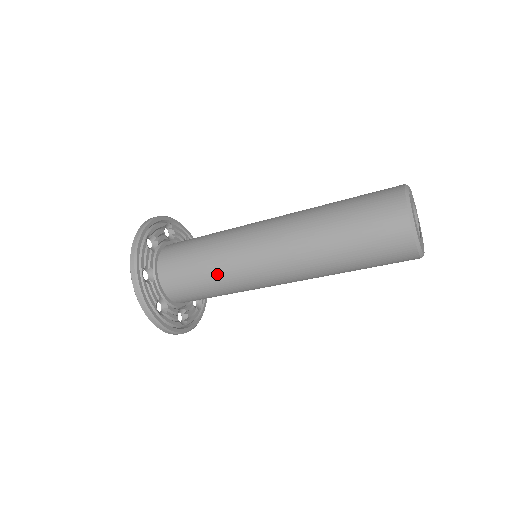
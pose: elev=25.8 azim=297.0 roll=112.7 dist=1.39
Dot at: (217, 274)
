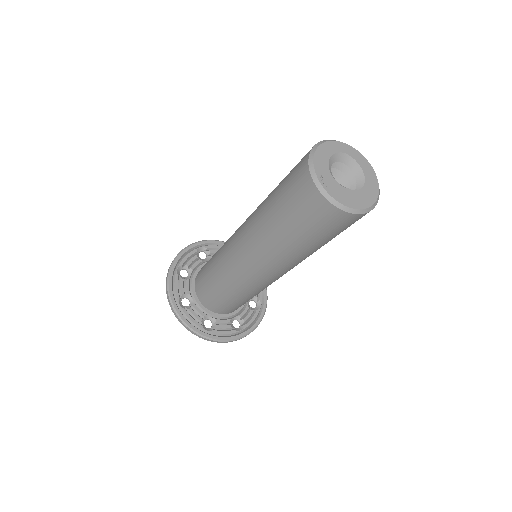
Dot at: (247, 296)
